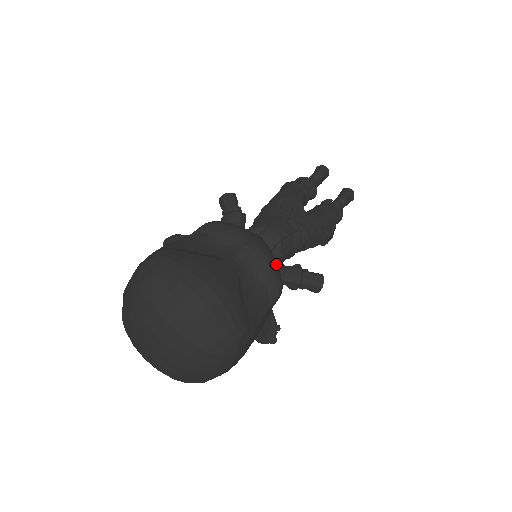
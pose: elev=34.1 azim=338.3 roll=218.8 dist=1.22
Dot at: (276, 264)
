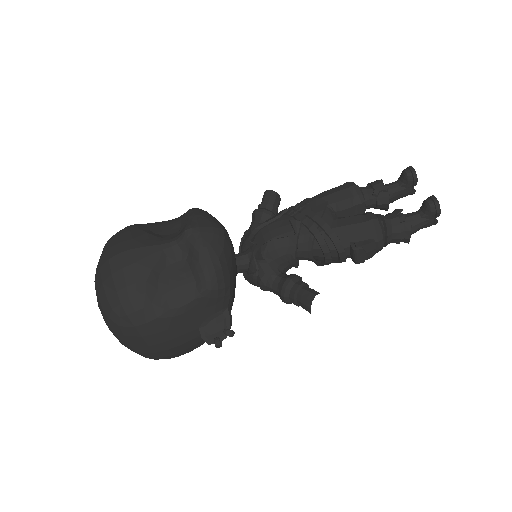
Dot at: (215, 256)
